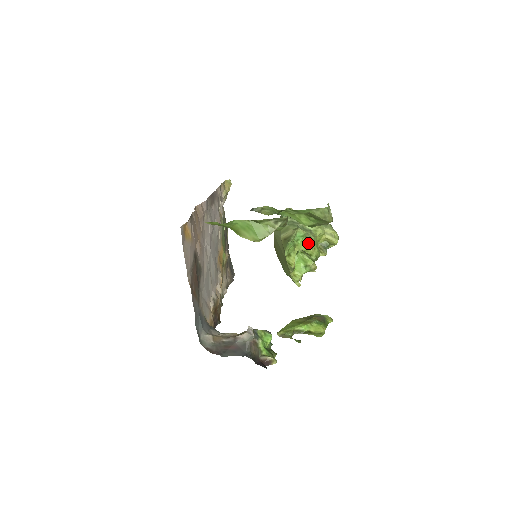
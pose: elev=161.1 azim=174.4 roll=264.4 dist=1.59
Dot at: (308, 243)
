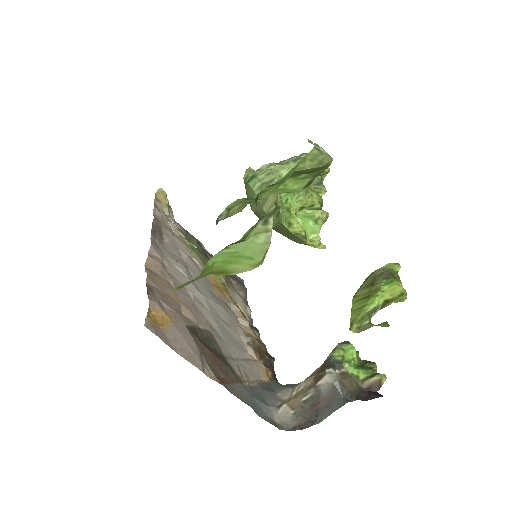
Dot at: (300, 195)
